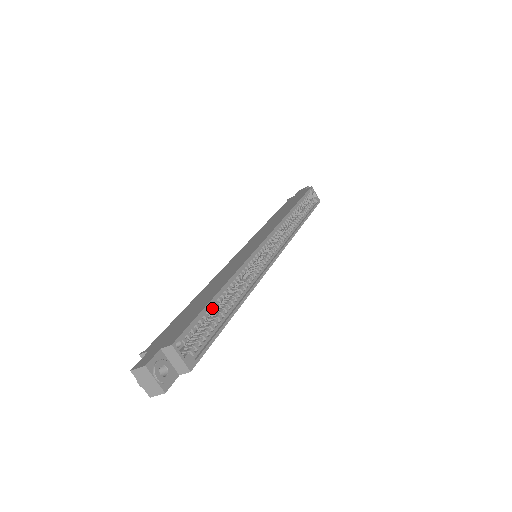
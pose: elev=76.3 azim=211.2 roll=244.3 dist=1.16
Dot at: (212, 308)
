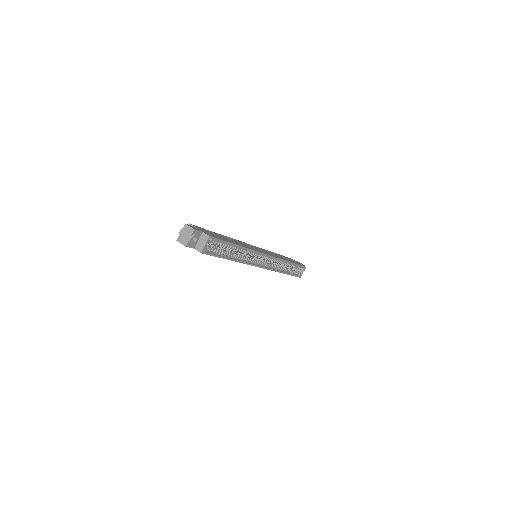
Dot at: (229, 246)
